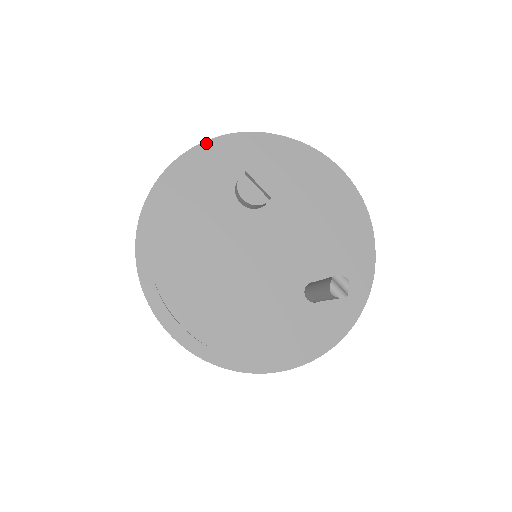
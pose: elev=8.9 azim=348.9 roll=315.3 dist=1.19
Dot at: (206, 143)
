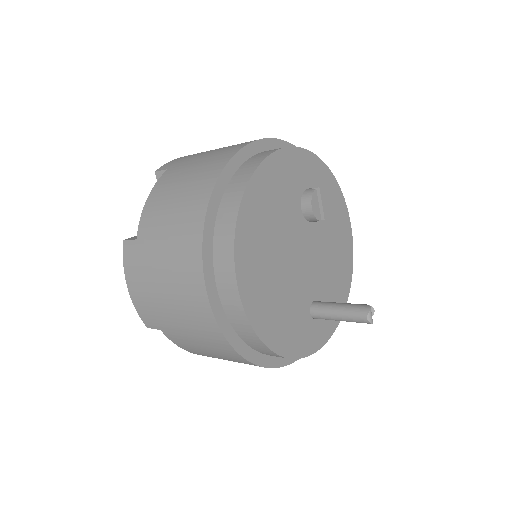
Dot at: (283, 142)
